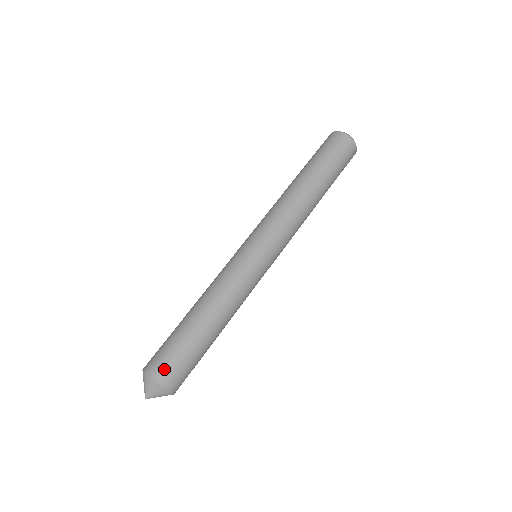
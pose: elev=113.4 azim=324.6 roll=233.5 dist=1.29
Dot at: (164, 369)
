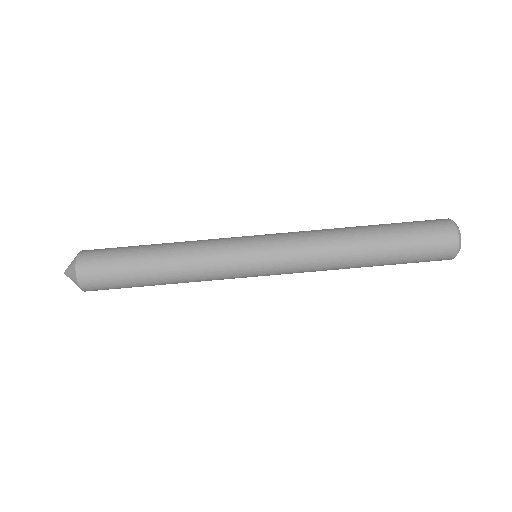
Dot at: (89, 264)
